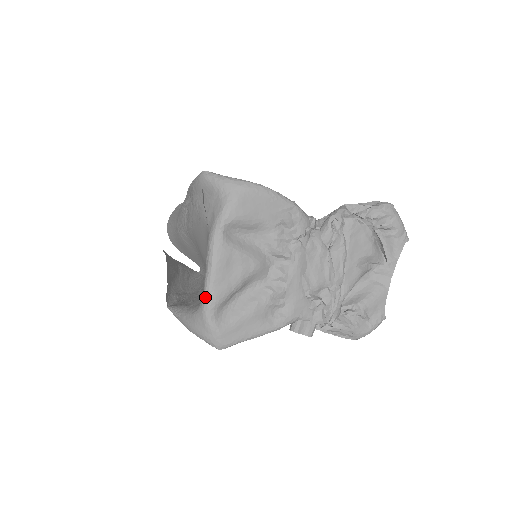
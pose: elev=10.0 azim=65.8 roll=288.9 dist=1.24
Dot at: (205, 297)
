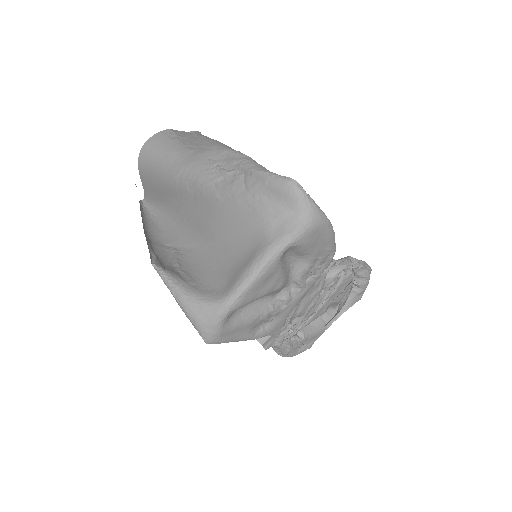
Dot at: (232, 299)
